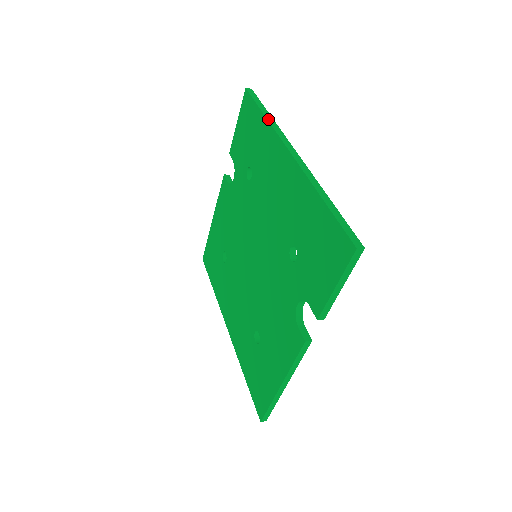
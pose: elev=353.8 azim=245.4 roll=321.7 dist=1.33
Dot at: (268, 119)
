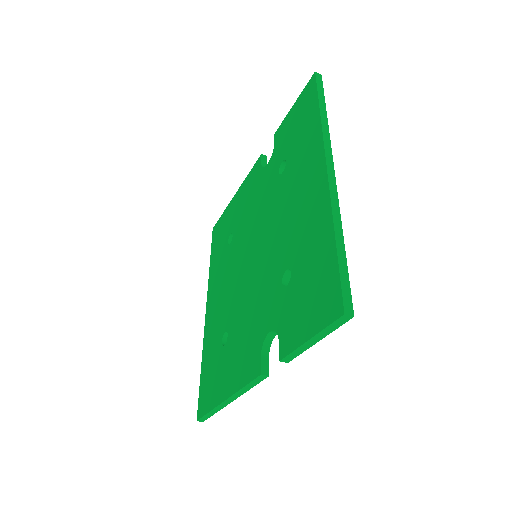
Dot at: (322, 118)
